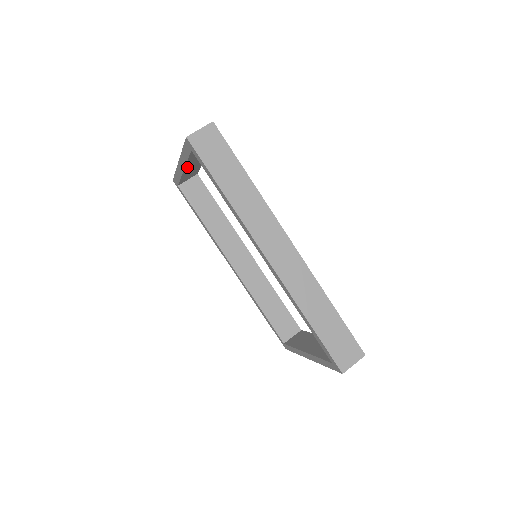
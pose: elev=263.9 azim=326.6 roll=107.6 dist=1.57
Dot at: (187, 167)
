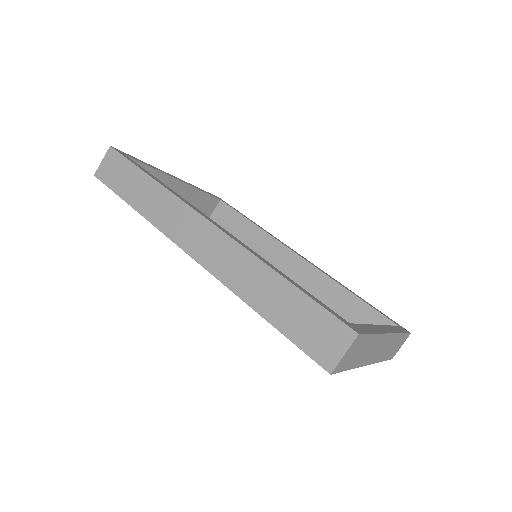
Dot at: occluded
